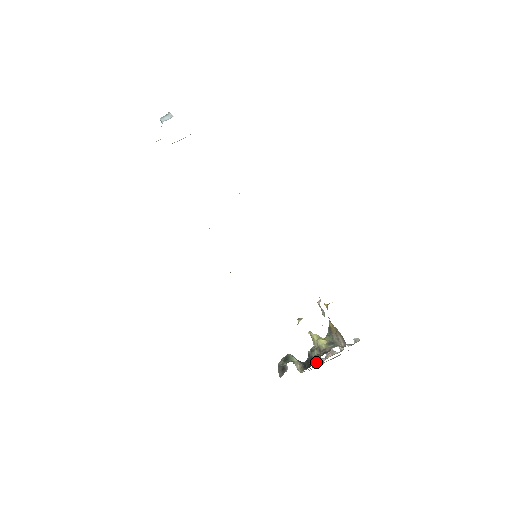
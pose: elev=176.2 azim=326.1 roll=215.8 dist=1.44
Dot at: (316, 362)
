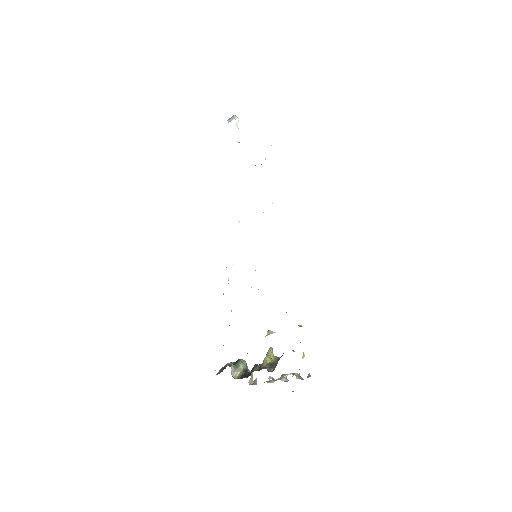
Dot at: occluded
